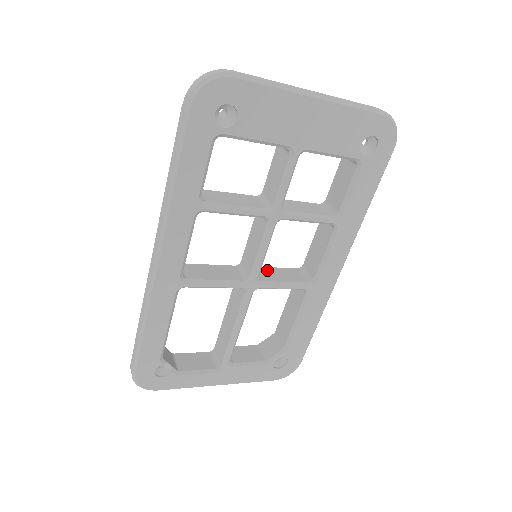
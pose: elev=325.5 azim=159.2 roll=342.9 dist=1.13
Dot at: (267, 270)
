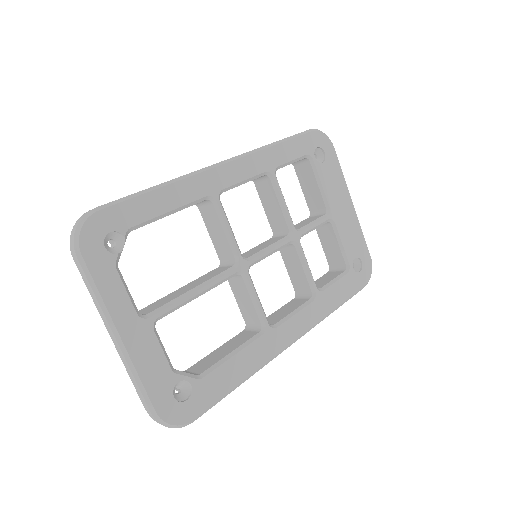
Dot at: occluded
